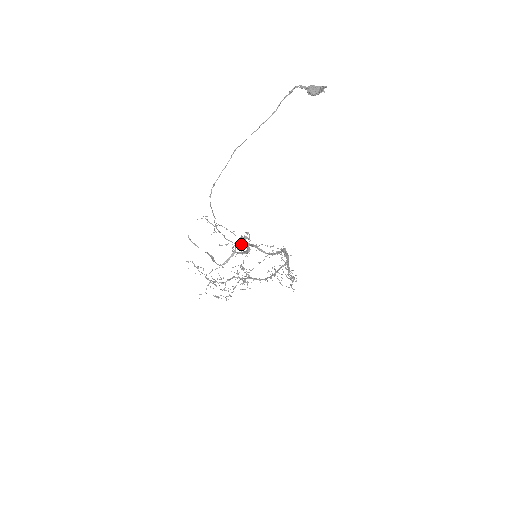
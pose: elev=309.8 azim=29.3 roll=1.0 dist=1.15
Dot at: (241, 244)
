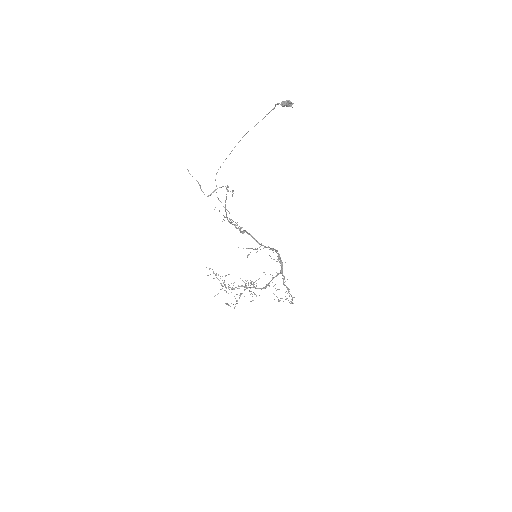
Dot at: (223, 186)
